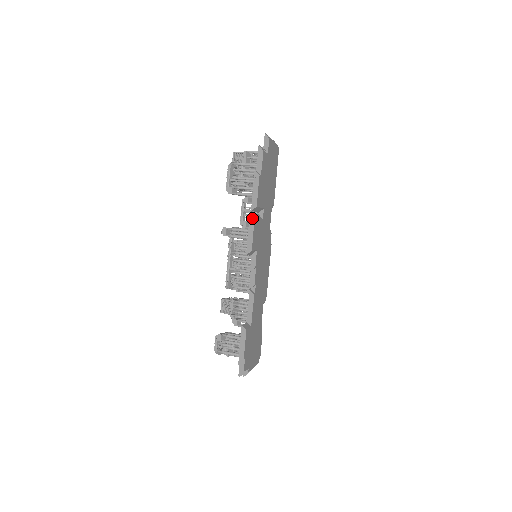
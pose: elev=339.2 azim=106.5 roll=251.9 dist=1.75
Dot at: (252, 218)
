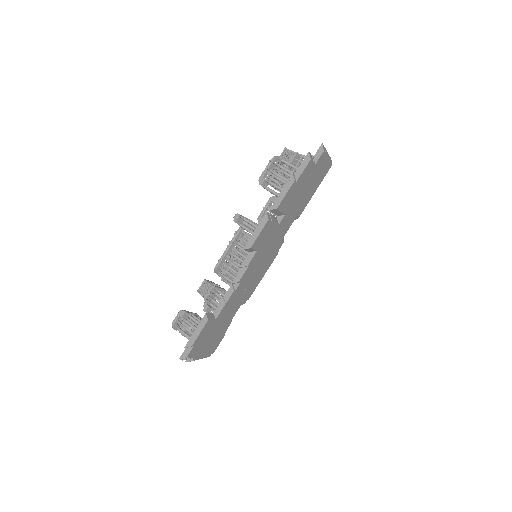
Dot at: (266, 217)
